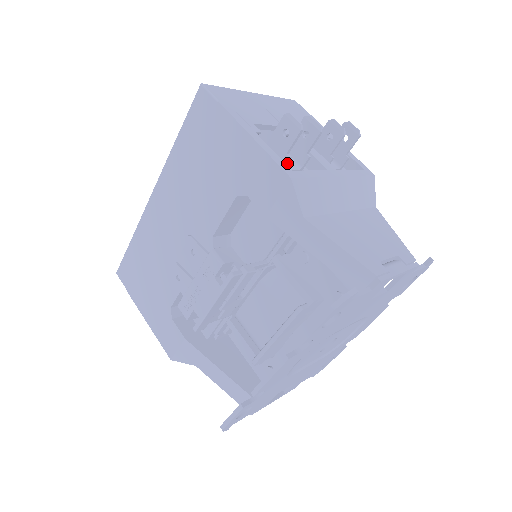
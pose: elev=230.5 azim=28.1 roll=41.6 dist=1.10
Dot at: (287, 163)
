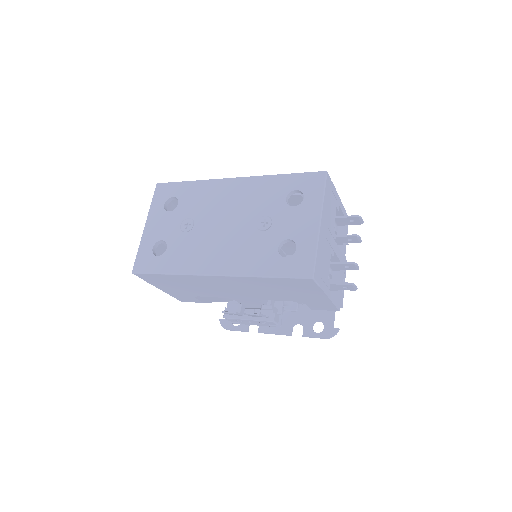
Dot at: (334, 289)
